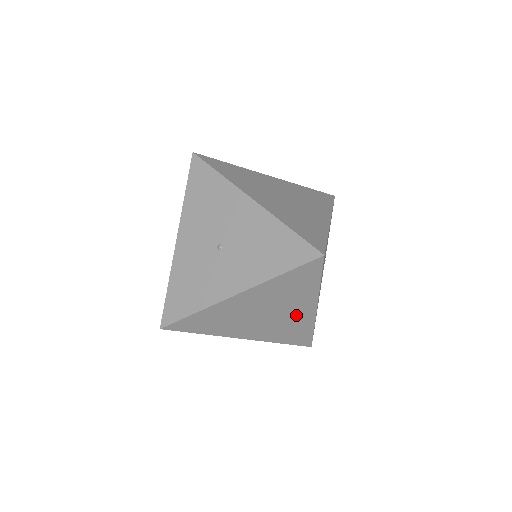
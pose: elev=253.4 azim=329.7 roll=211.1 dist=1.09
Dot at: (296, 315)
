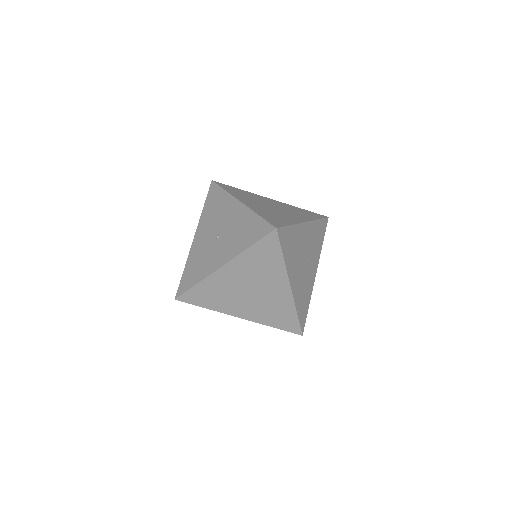
Dot at: (276, 293)
